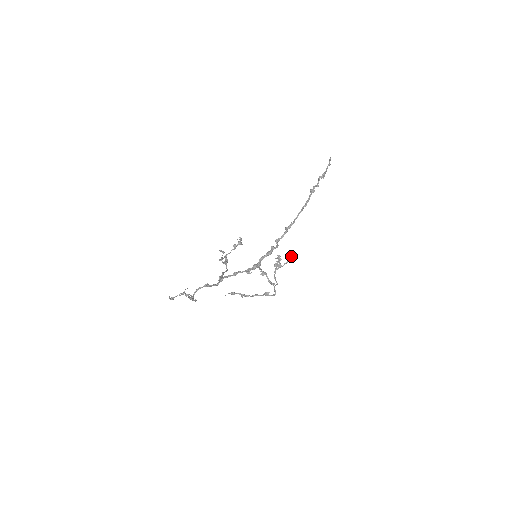
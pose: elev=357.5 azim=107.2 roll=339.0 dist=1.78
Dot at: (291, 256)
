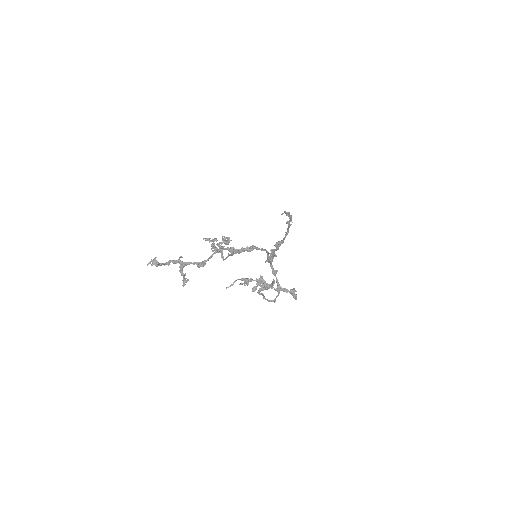
Dot at: (274, 281)
